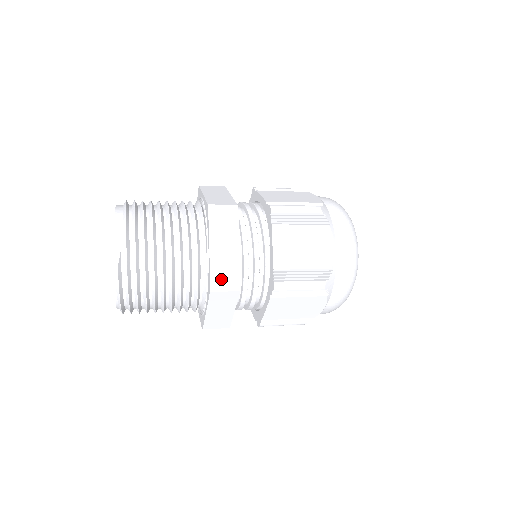
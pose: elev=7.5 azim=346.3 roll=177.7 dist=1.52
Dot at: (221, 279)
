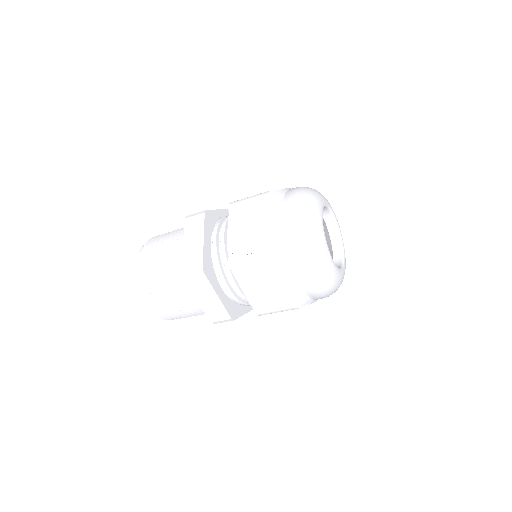
Dot at: (189, 266)
